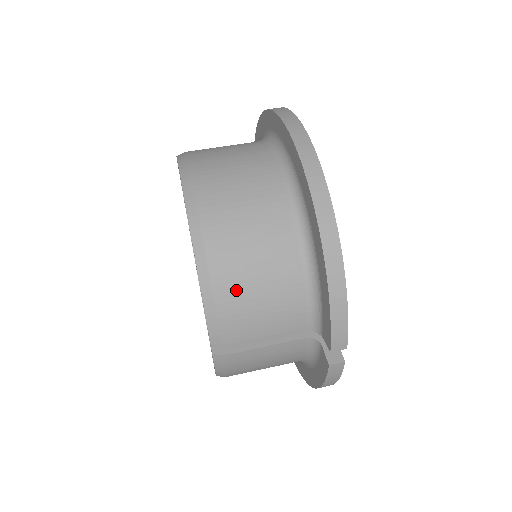
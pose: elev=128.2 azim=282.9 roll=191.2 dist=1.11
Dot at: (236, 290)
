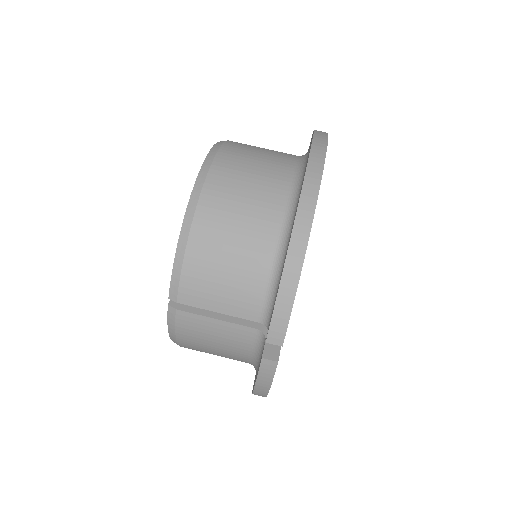
Dot at: (207, 250)
